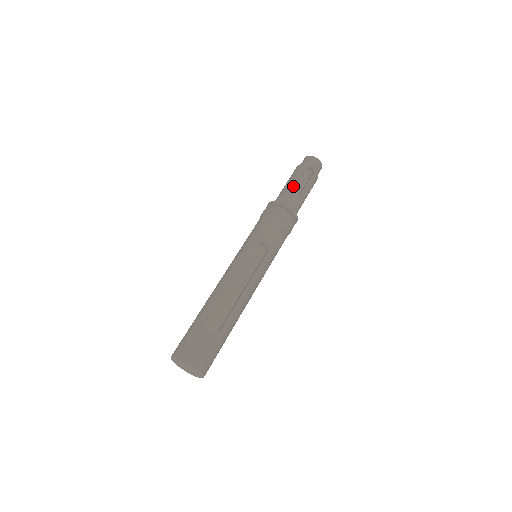
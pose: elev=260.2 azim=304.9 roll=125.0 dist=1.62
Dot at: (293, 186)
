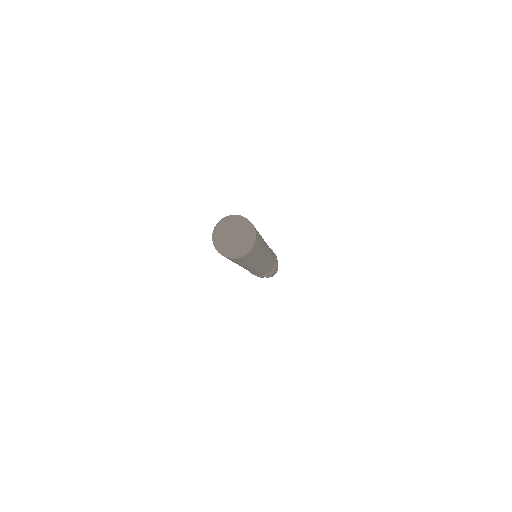
Dot at: occluded
